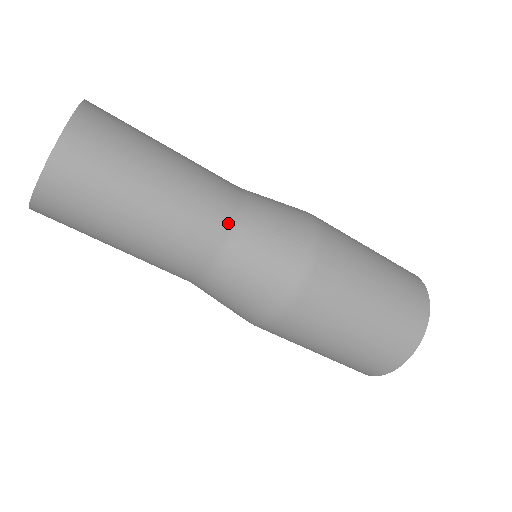
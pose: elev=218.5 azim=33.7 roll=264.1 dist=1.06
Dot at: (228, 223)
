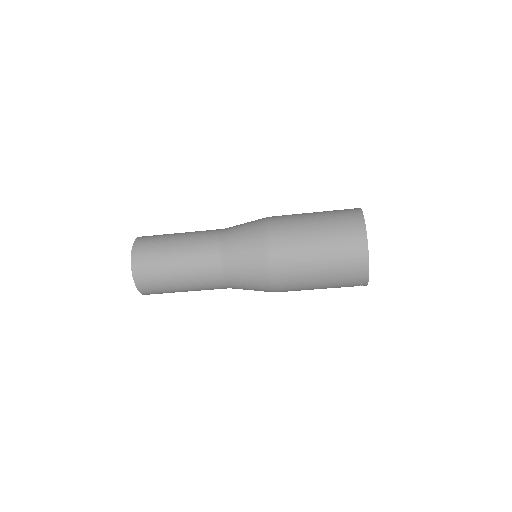
Dot at: (219, 231)
